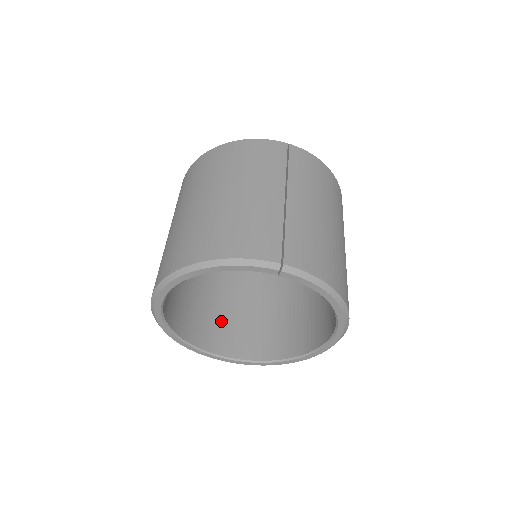
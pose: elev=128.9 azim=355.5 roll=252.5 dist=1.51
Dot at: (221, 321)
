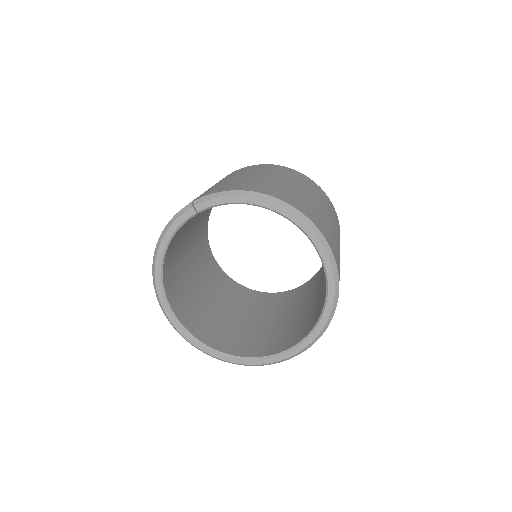
Dot at: (275, 335)
